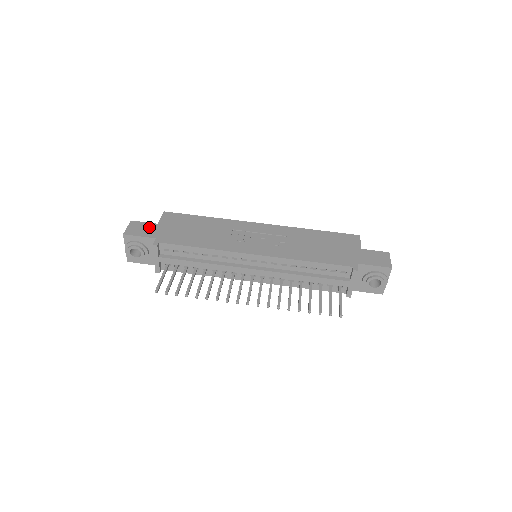
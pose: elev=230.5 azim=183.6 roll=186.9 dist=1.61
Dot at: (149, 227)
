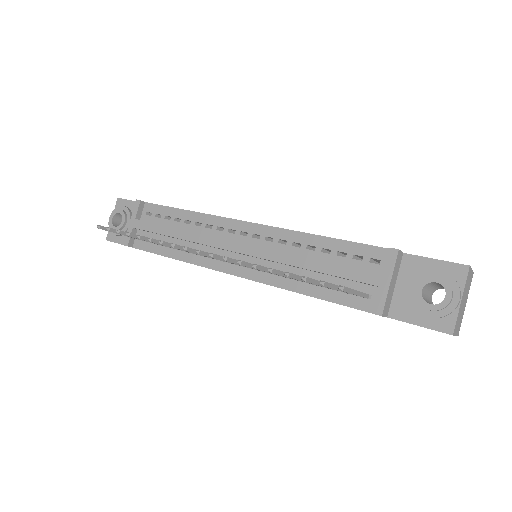
Dot at: occluded
